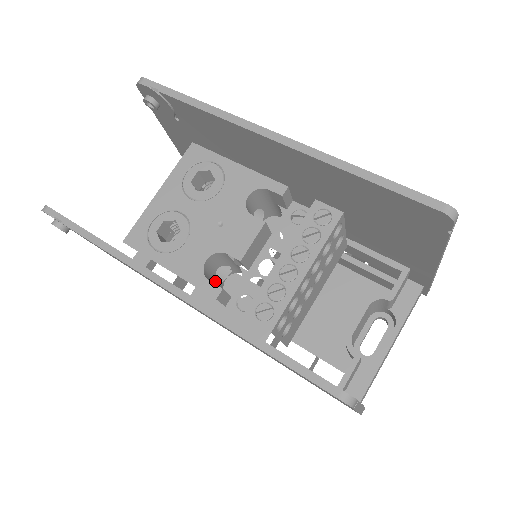
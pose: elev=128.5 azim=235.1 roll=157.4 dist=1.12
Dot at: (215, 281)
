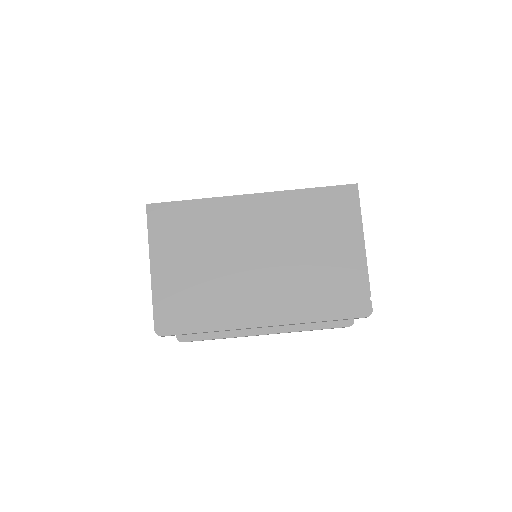
Dot at: occluded
